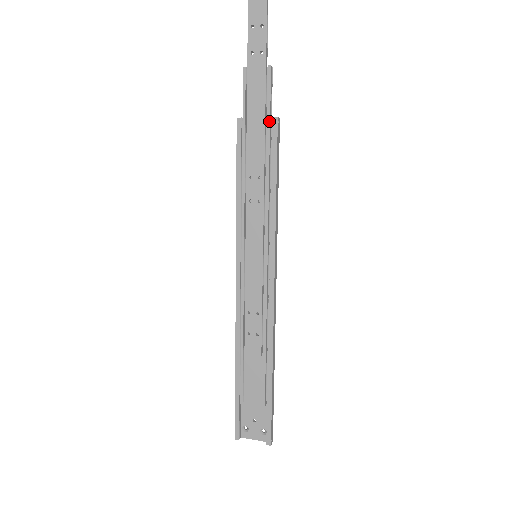
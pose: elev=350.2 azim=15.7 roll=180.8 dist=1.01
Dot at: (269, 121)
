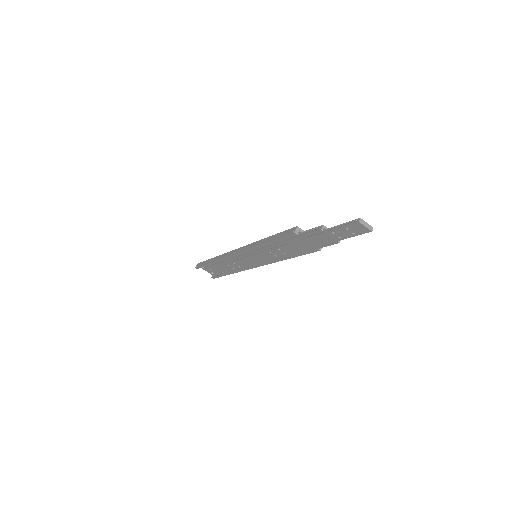
Dot at: (313, 250)
